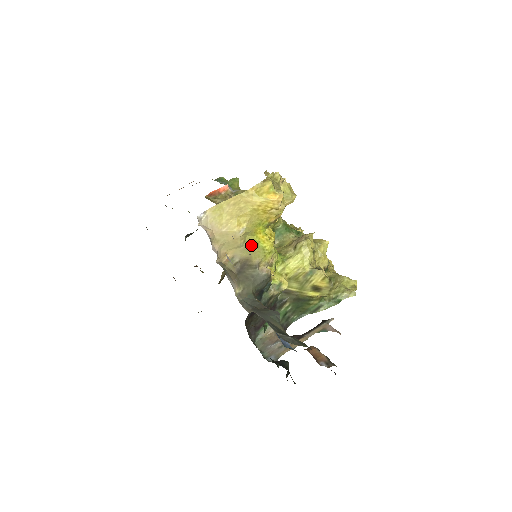
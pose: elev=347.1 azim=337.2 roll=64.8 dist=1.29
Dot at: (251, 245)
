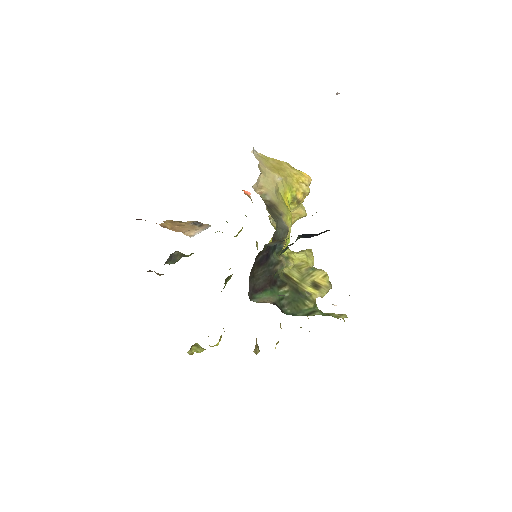
Dot at: (280, 198)
